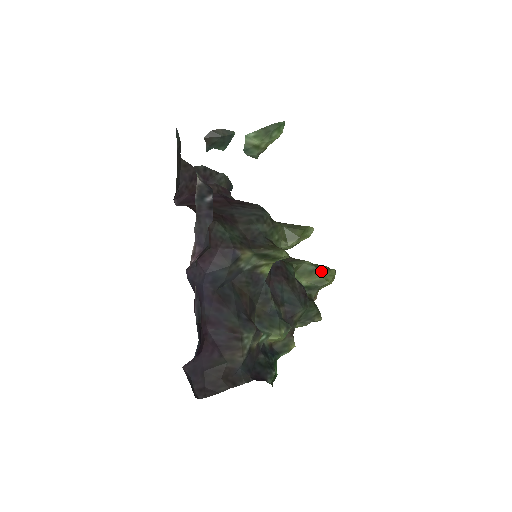
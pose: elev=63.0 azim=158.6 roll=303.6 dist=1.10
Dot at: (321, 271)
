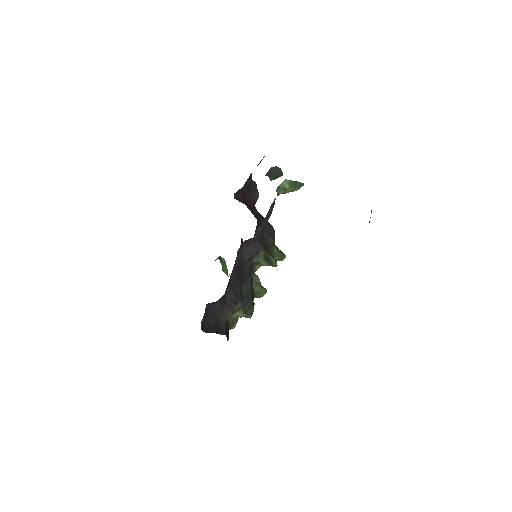
Dot at: (261, 286)
